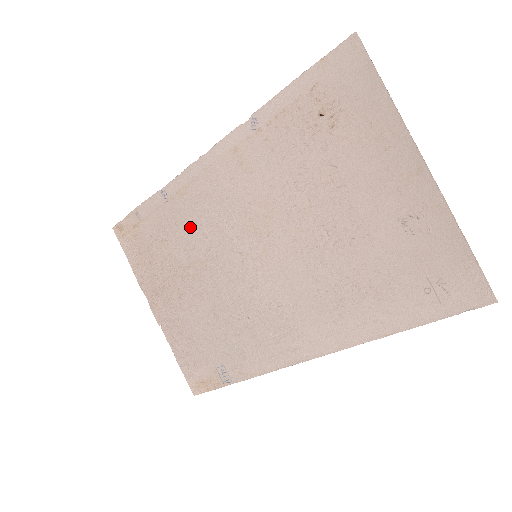
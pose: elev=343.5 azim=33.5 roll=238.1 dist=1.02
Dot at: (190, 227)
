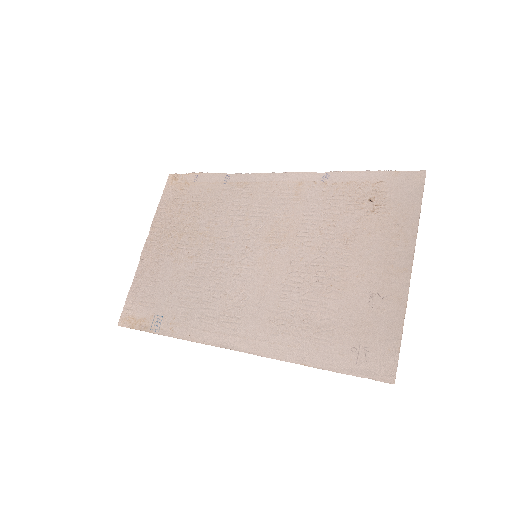
Dot at: (226, 209)
